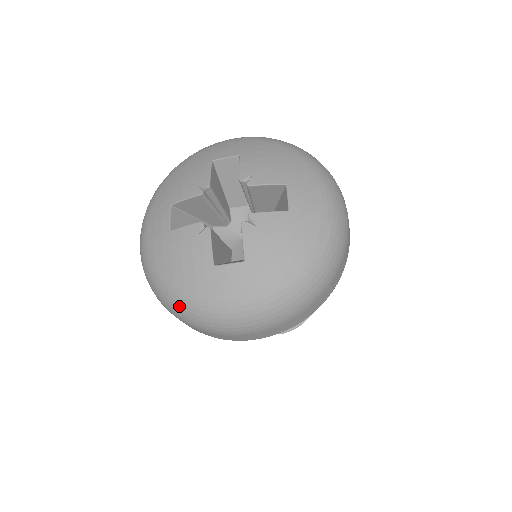
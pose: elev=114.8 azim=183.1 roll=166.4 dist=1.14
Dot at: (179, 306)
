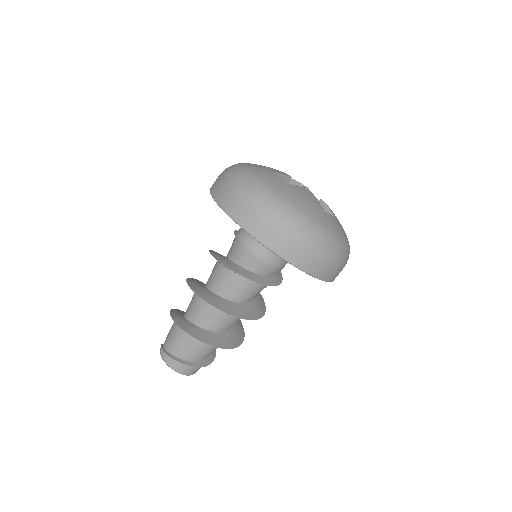
Dot at: (311, 228)
